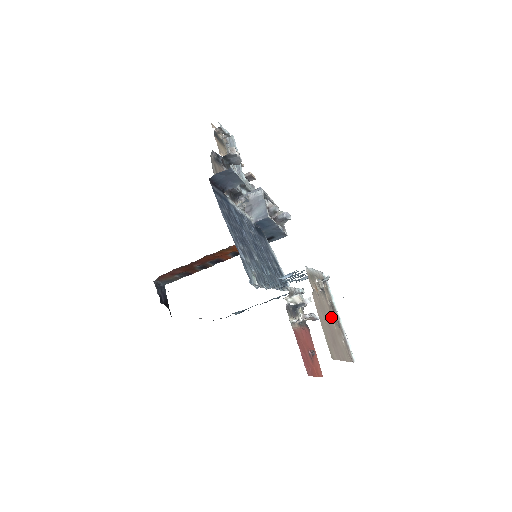
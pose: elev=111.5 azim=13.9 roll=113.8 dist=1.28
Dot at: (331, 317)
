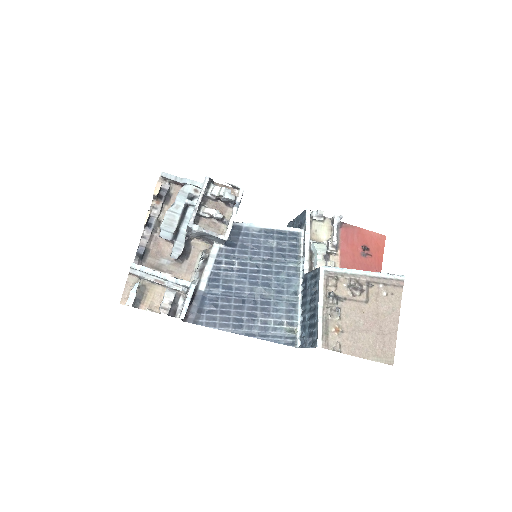
Dot at: (362, 304)
